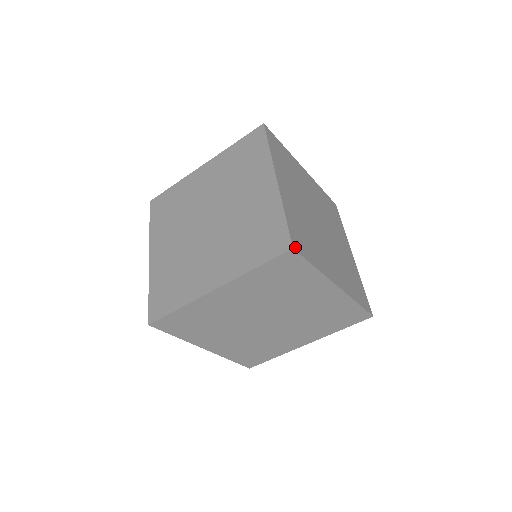
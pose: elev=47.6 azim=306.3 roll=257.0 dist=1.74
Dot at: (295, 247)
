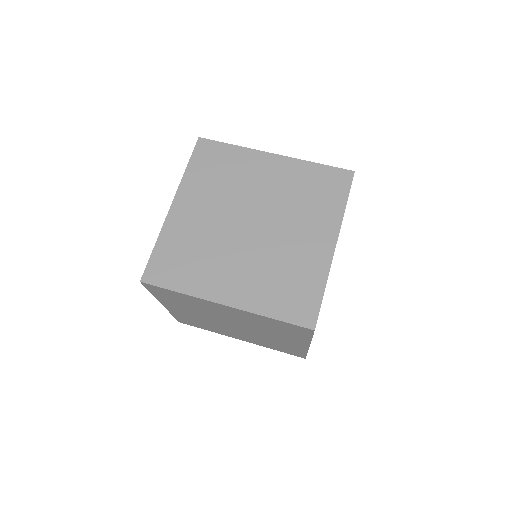
Dot at: (146, 279)
